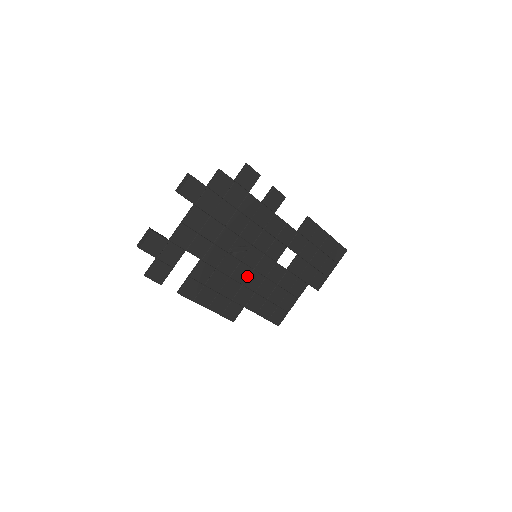
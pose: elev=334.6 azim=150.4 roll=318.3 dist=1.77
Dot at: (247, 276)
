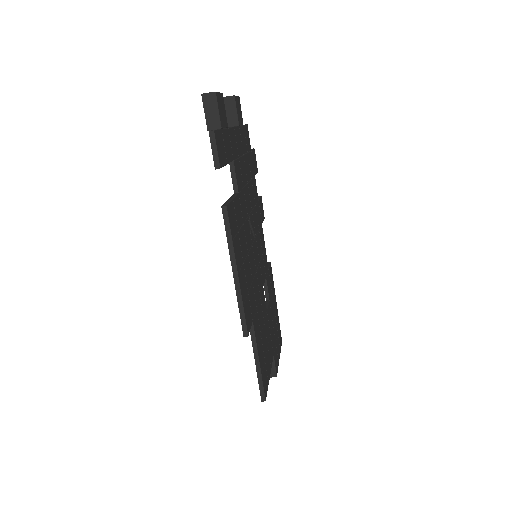
Dot at: (253, 273)
